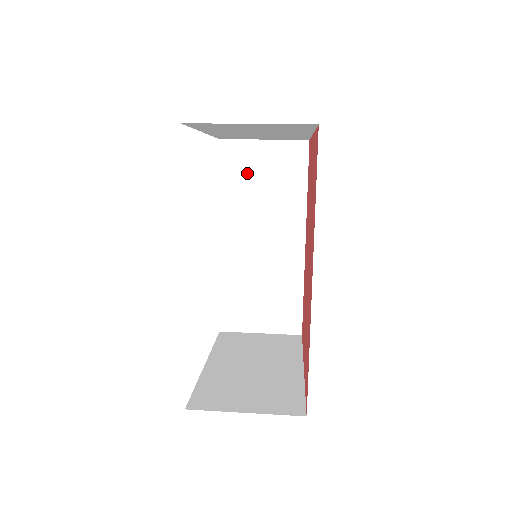
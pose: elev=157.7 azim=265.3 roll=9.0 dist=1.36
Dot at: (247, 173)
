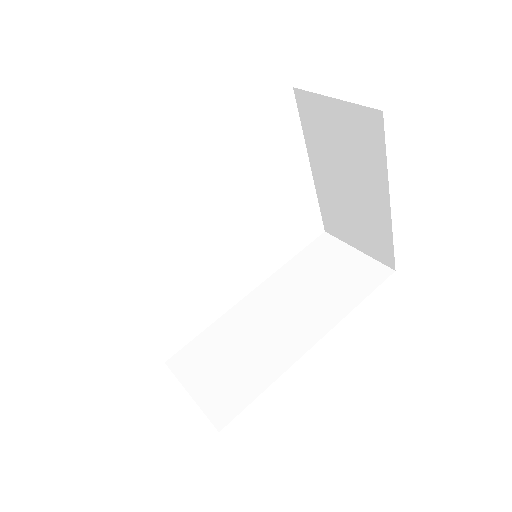
Dot at: (322, 263)
